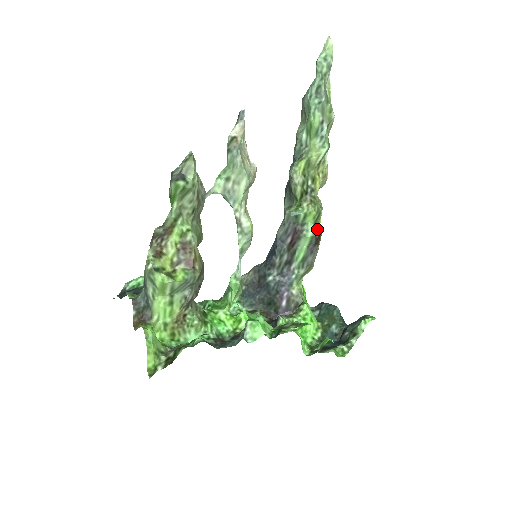
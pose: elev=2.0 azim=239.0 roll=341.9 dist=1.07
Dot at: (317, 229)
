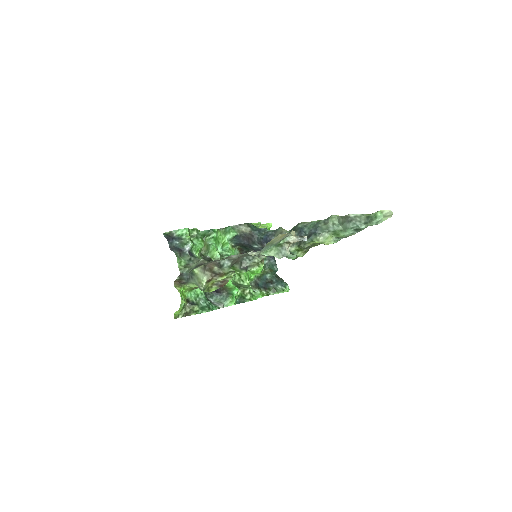
Dot at: occluded
